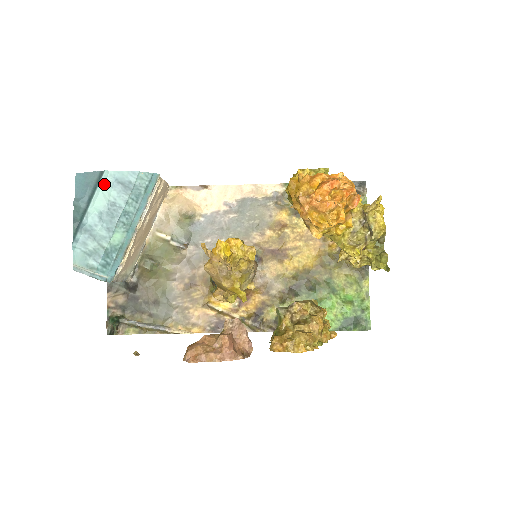
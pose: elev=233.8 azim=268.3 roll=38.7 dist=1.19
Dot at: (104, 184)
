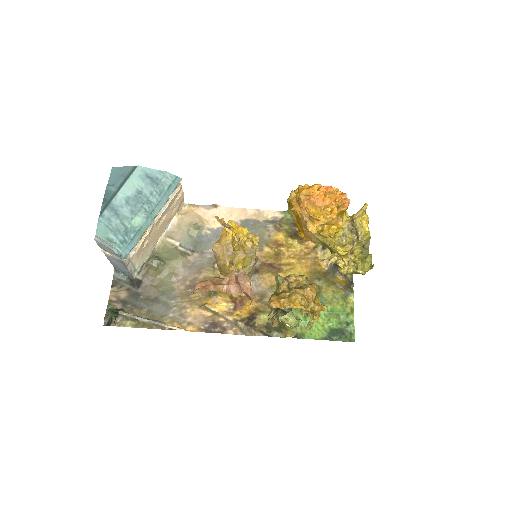
Dot at: (135, 176)
